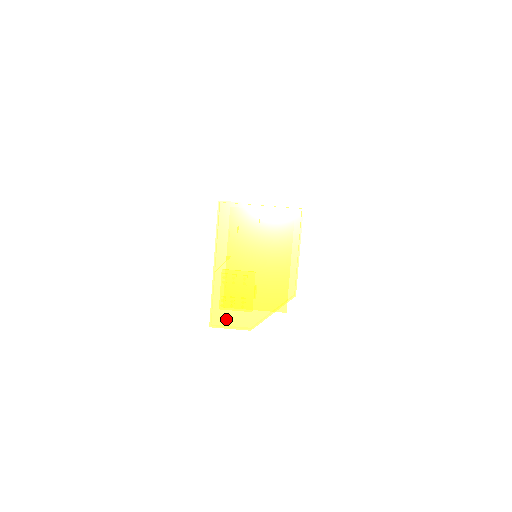
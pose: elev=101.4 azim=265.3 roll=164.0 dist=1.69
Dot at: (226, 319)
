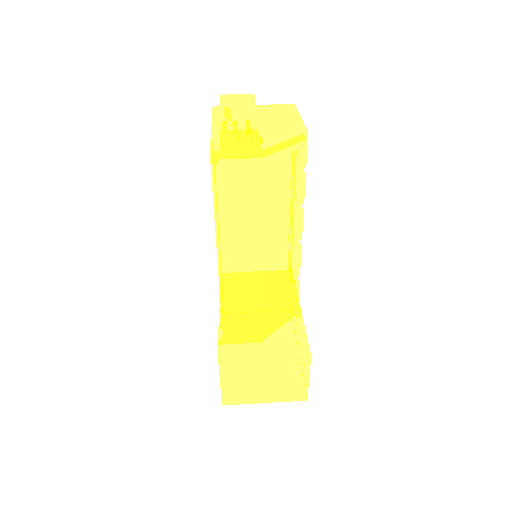
Dot at: occluded
